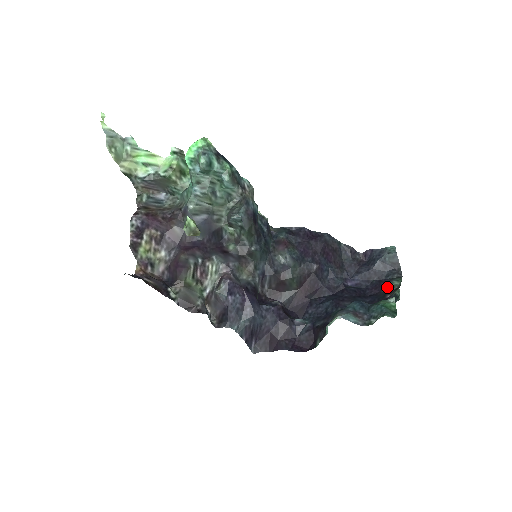
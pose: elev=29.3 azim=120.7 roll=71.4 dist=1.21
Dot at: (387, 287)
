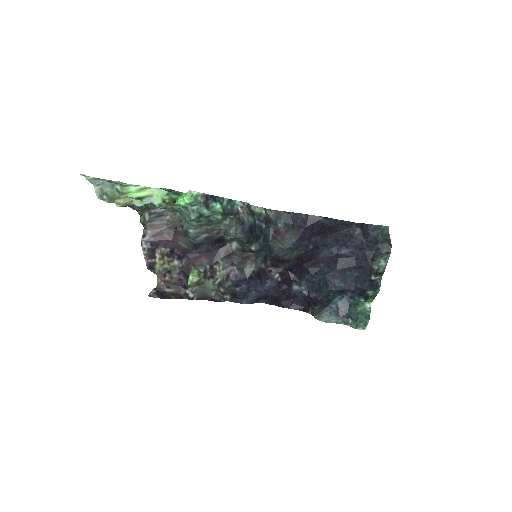
Dot at: (374, 264)
